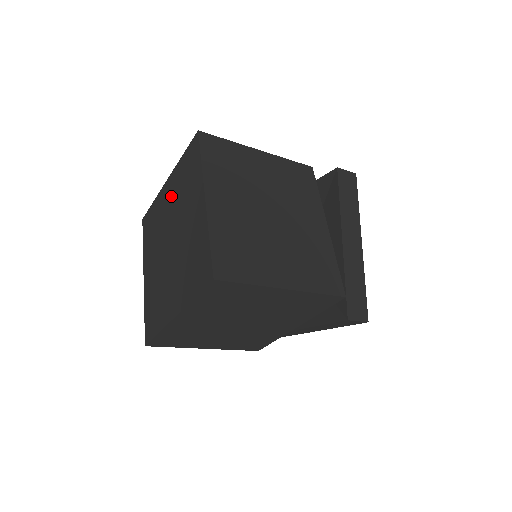
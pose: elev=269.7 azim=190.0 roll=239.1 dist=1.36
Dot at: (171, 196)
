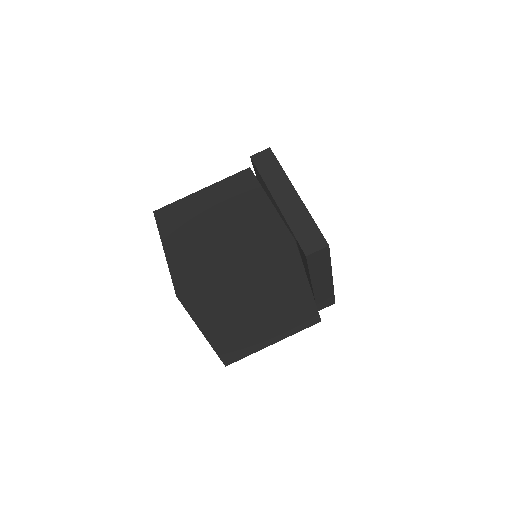
Dot at: occluded
